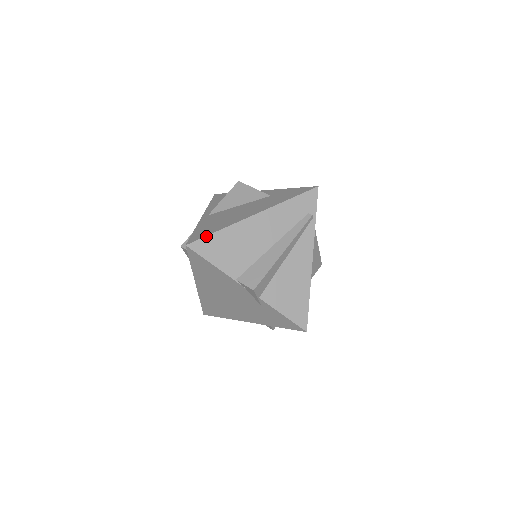
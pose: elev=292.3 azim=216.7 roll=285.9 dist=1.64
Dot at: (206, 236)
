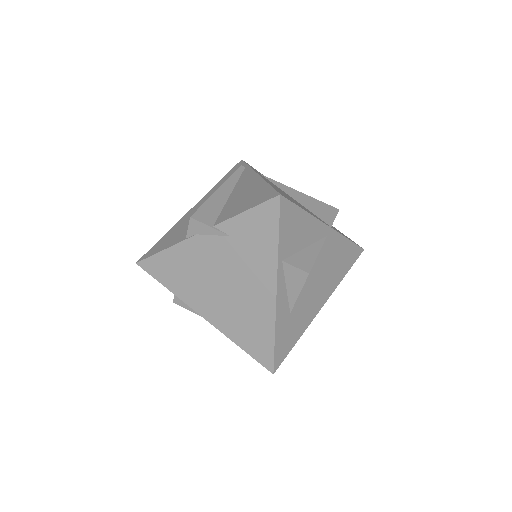
Dot at: (153, 246)
